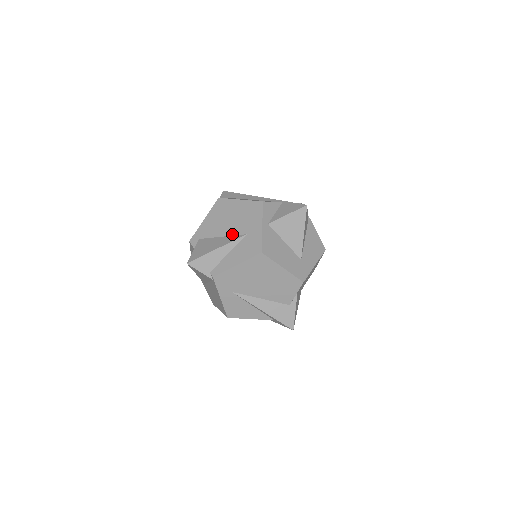
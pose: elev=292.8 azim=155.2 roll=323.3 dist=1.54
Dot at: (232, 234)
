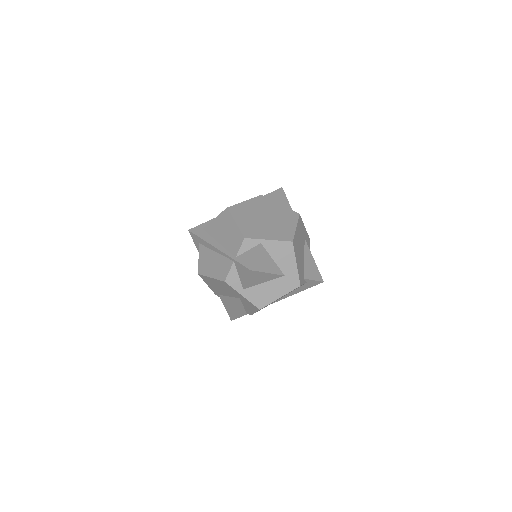
Dot at: (232, 297)
